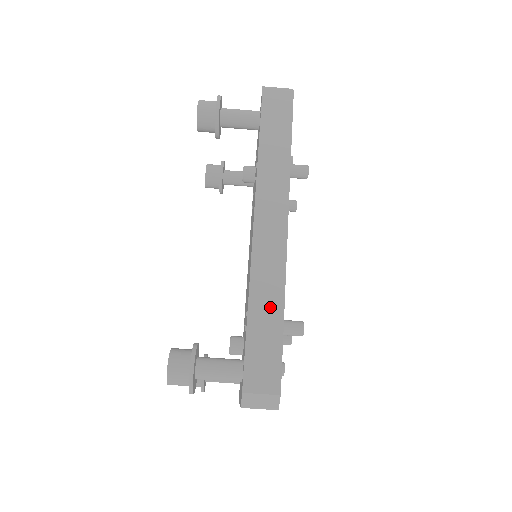
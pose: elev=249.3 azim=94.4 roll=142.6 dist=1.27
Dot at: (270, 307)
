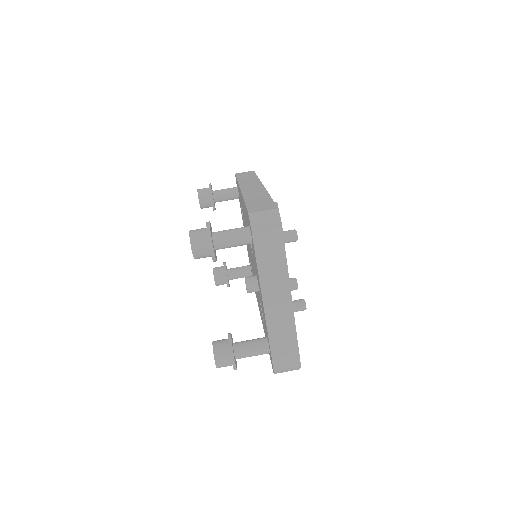
Dot at: (260, 197)
